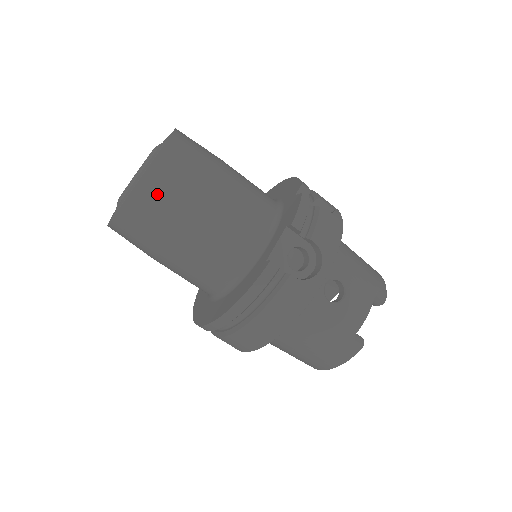
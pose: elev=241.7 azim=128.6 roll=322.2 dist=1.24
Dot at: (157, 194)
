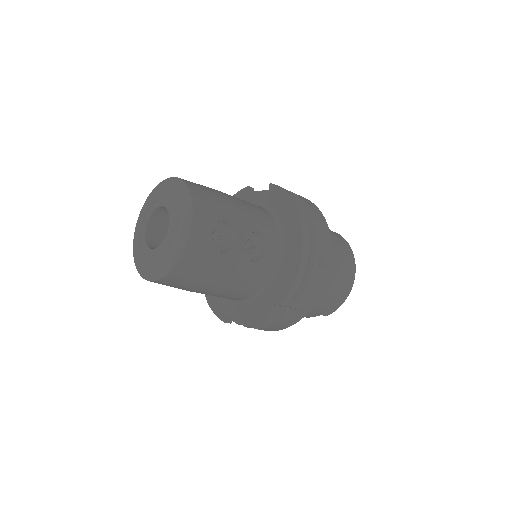
Dot at: occluded
